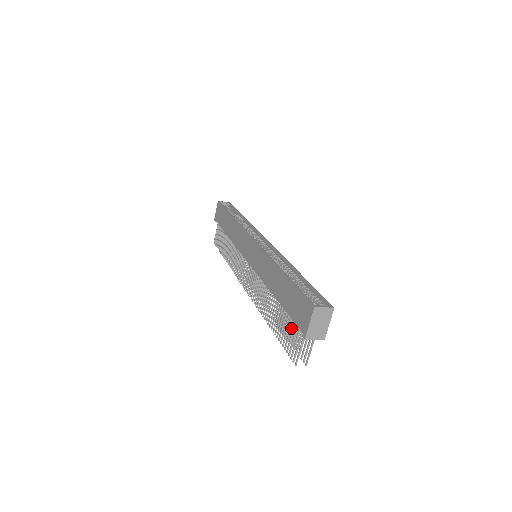
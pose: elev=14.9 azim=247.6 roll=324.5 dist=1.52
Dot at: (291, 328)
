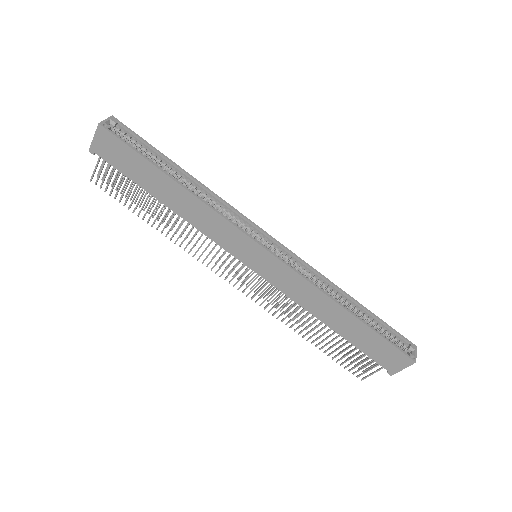
Dot at: (356, 355)
